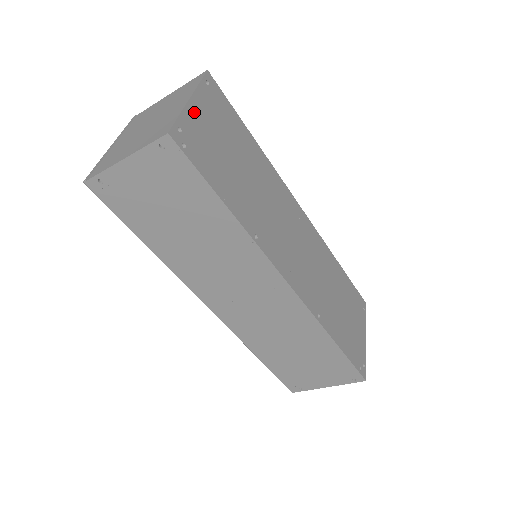
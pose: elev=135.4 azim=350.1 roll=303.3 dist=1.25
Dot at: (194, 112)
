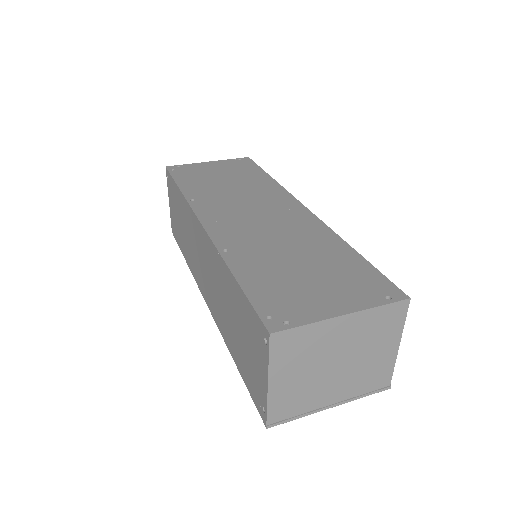
Dot at: (204, 165)
